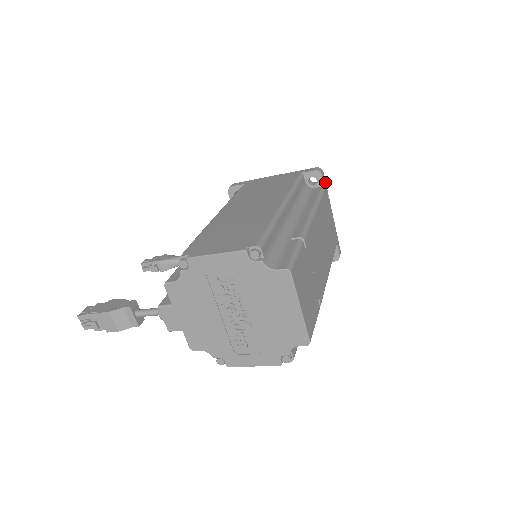
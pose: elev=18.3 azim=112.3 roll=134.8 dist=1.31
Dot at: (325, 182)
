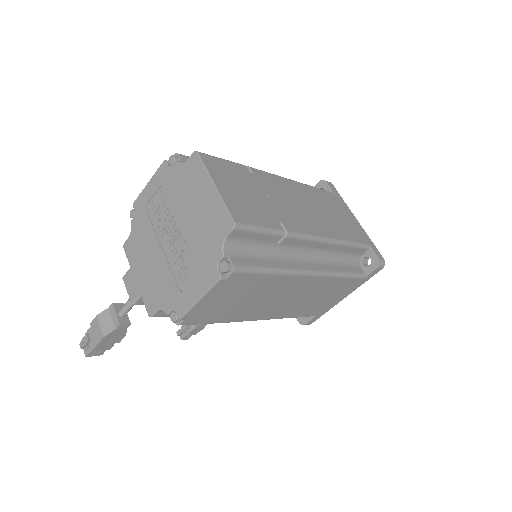
Dot at: (337, 191)
